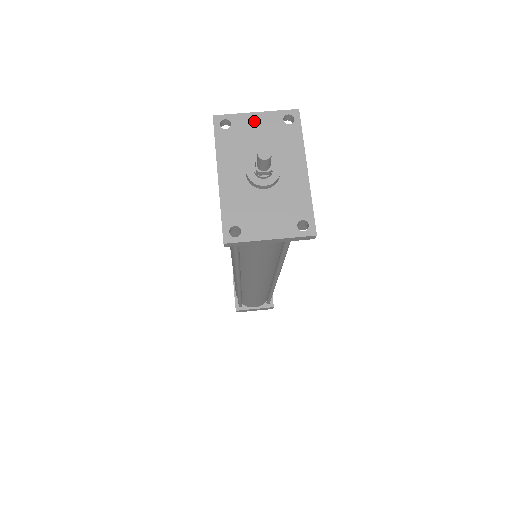
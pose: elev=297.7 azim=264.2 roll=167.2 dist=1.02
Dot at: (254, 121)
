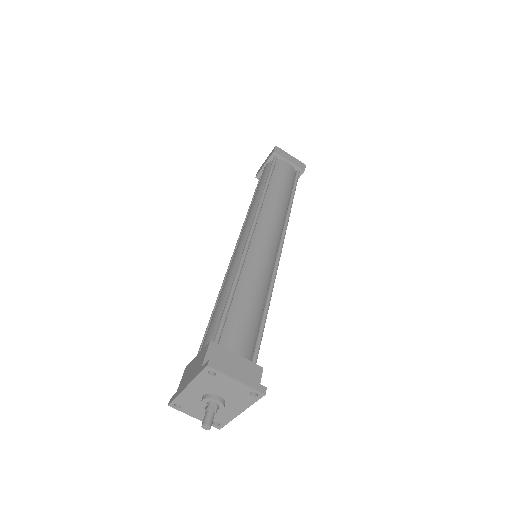
Dot at: (231, 383)
